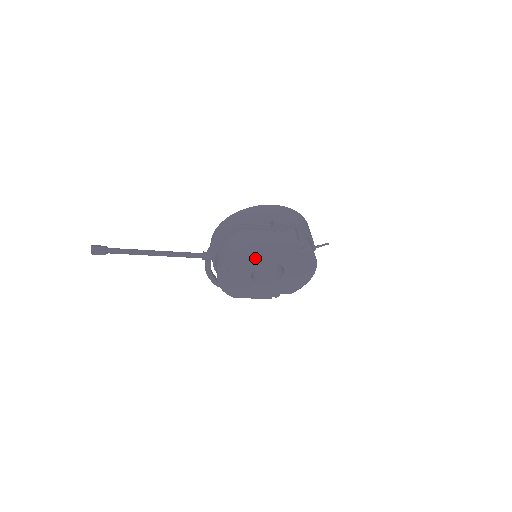
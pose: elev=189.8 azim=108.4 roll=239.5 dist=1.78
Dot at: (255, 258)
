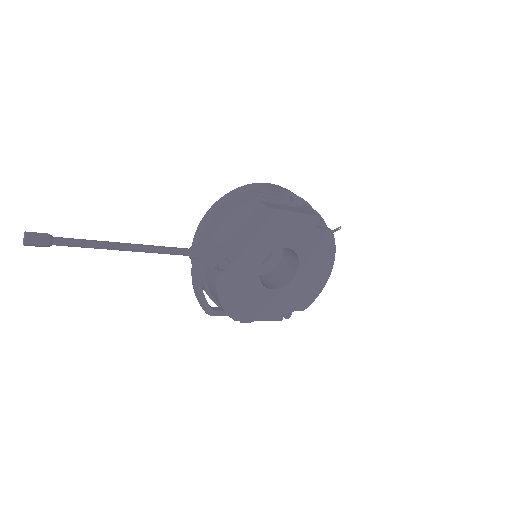
Dot at: (265, 239)
